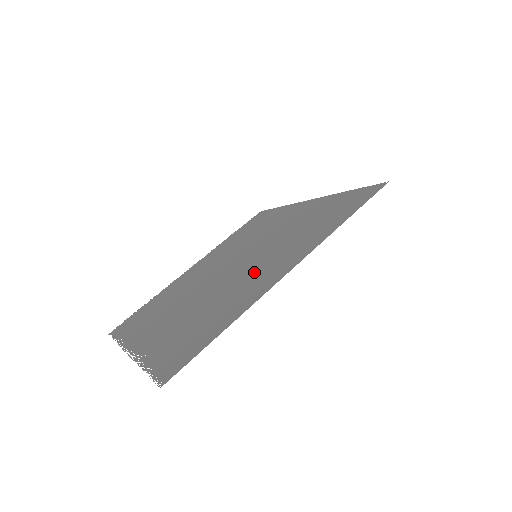
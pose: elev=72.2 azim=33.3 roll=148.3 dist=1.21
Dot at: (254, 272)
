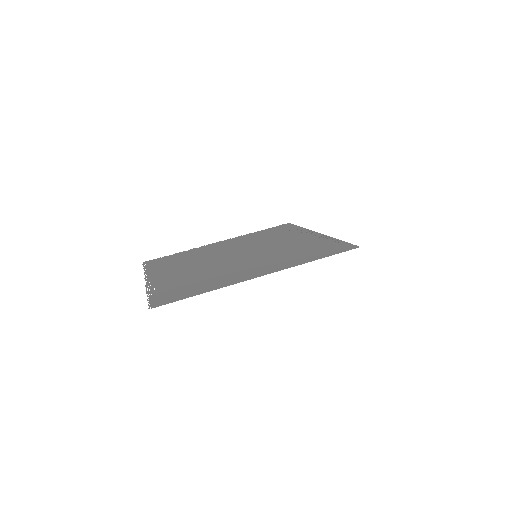
Dot at: (245, 266)
